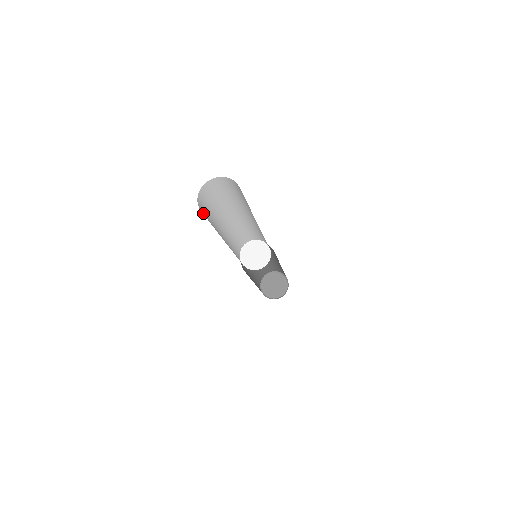
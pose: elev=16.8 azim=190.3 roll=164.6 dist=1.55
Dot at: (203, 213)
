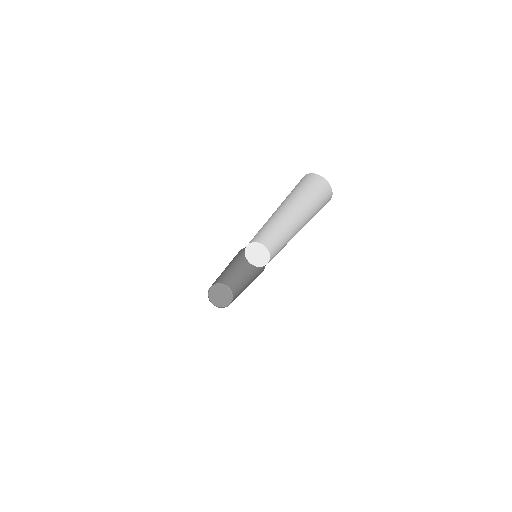
Dot at: occluded
